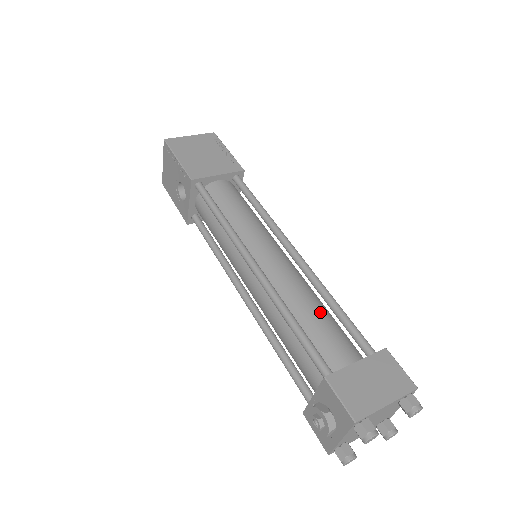
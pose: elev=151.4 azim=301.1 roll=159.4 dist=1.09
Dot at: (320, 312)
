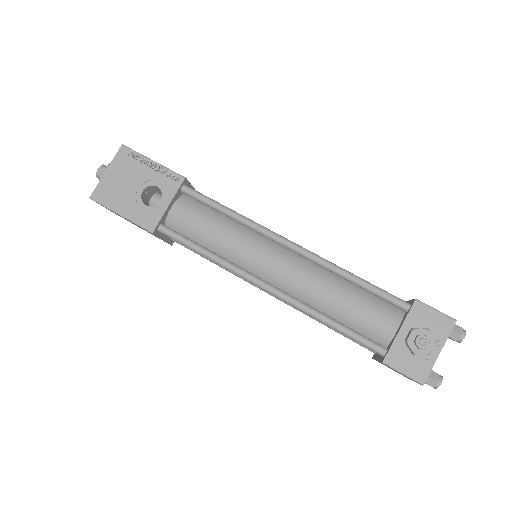
Dot at: occluded
